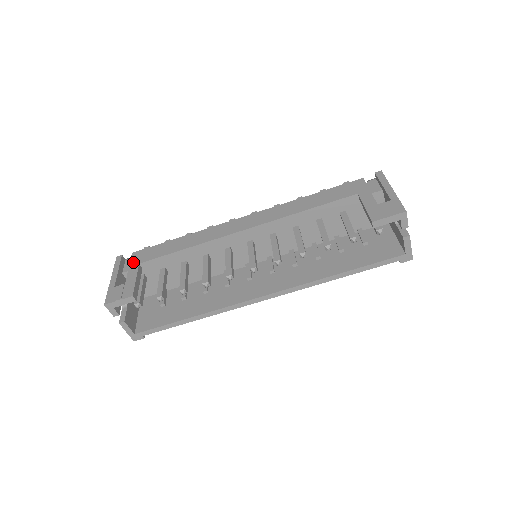
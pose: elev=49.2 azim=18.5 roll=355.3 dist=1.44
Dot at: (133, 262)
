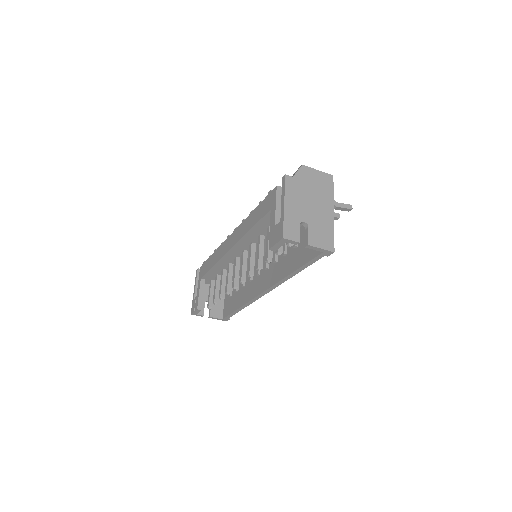
Dot at: (199, 277)
